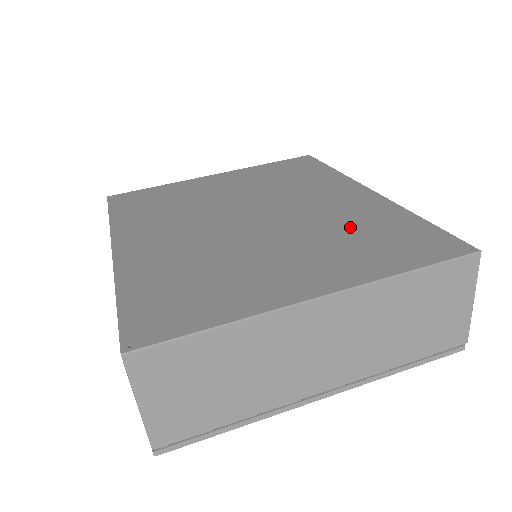
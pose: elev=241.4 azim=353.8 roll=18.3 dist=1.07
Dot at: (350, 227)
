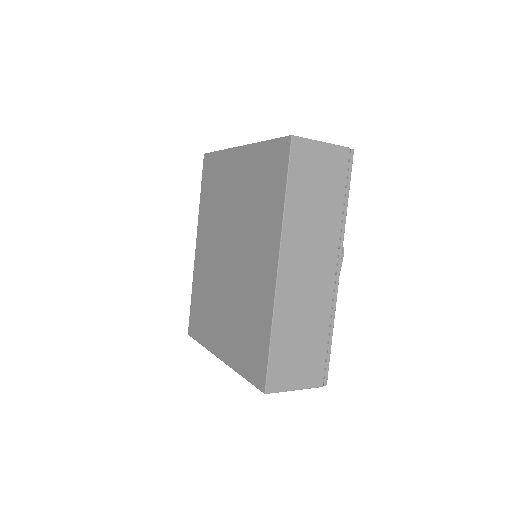
Dot at: (247, 313)
